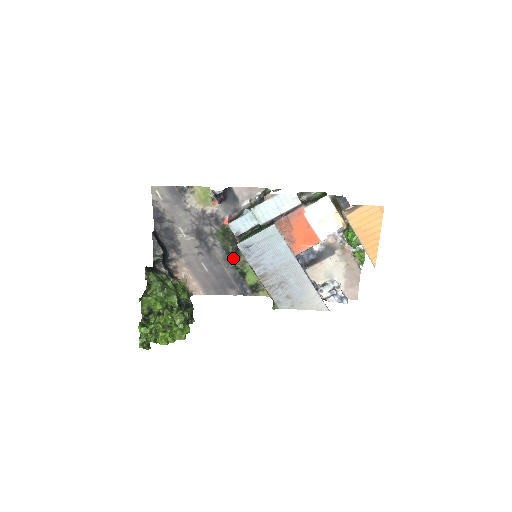
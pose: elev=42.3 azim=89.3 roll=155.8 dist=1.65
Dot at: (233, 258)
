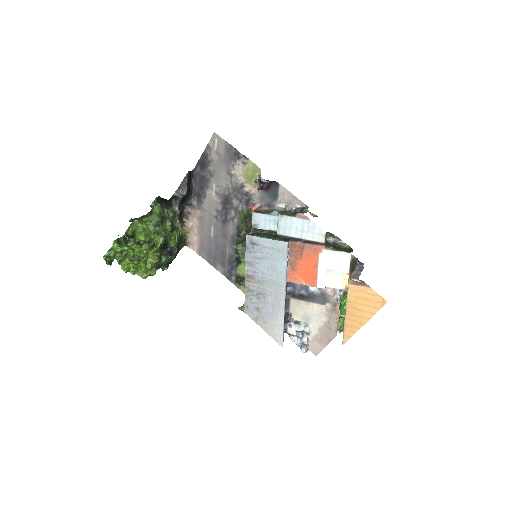
Dot at: (240, 242)
